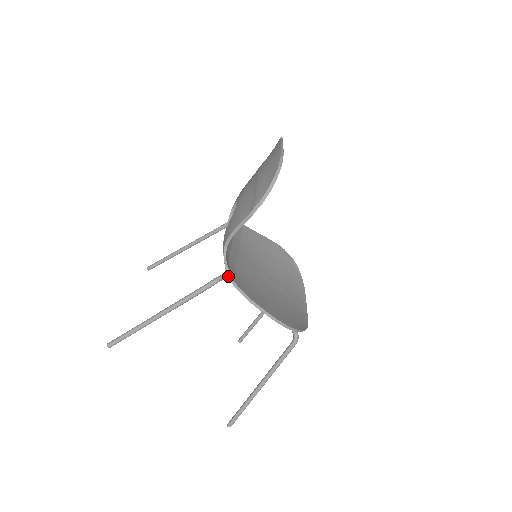
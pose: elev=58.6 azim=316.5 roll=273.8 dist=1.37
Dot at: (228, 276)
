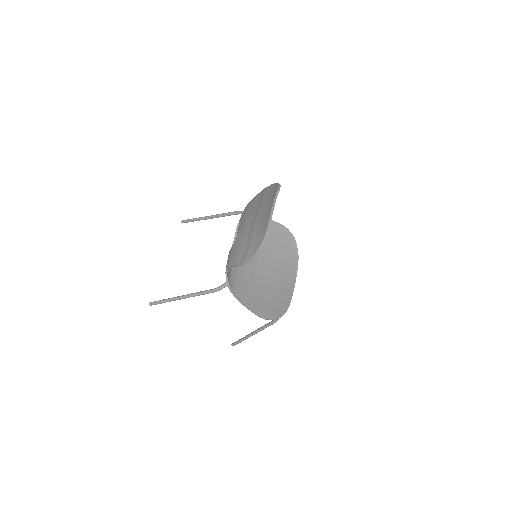
Dot at: (228, 287)
